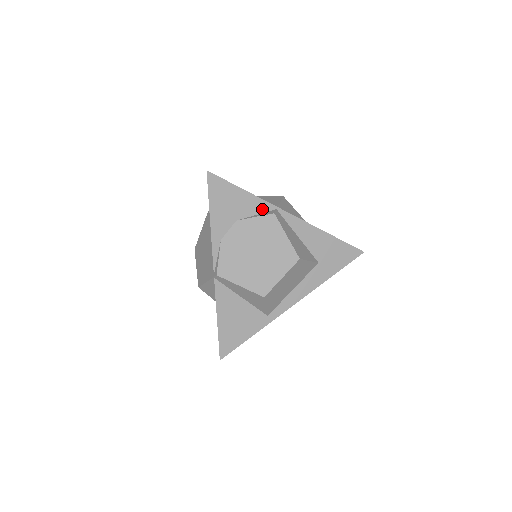
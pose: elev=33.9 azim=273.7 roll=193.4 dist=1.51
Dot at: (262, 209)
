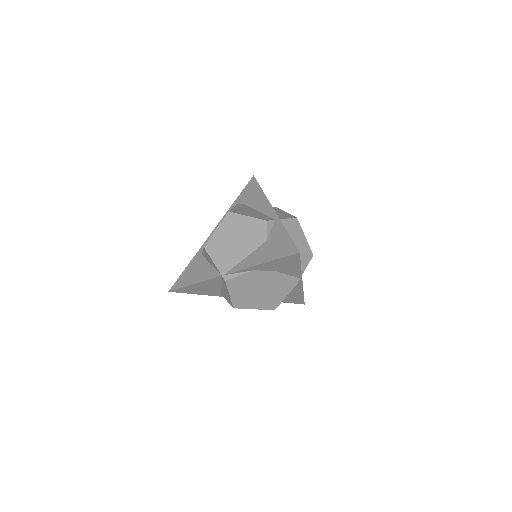
Dot at: (294, 275)
